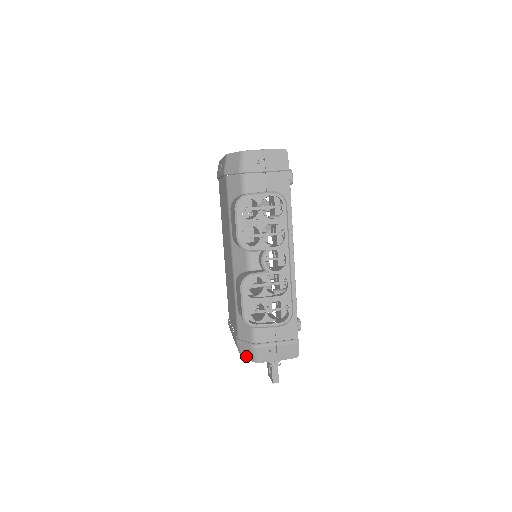
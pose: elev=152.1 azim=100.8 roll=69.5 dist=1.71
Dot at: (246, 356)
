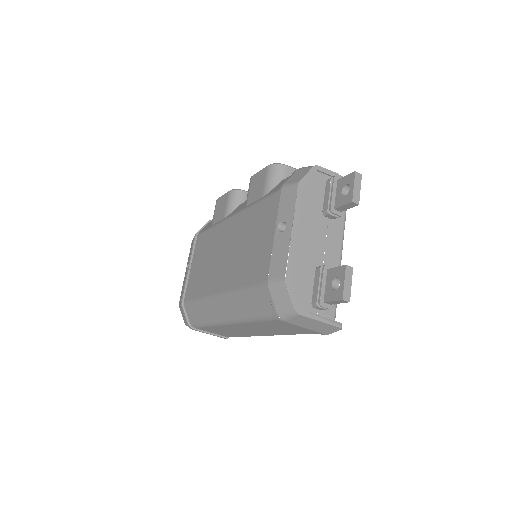
Dot at: (301, 176)
